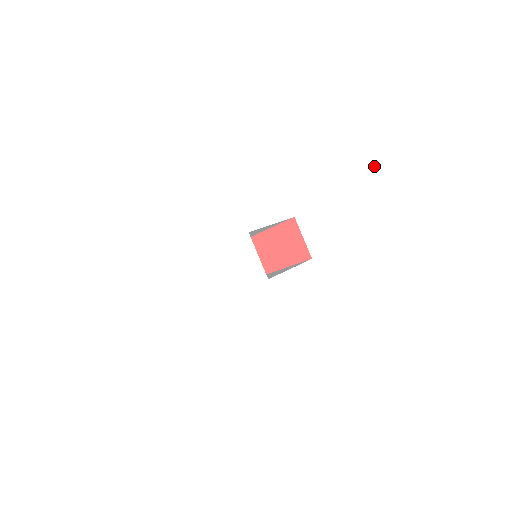
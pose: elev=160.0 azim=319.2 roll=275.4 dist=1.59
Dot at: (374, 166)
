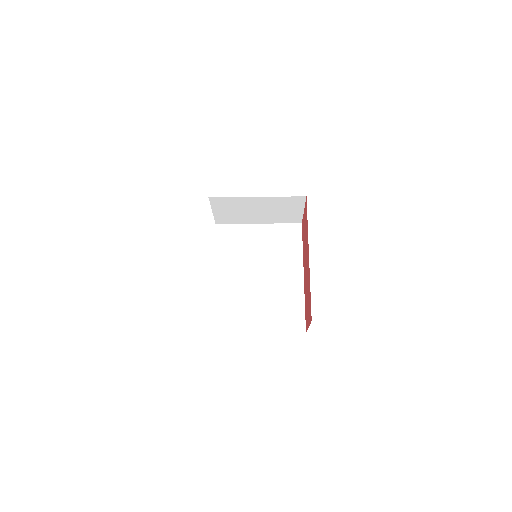
Dot at: occluded
